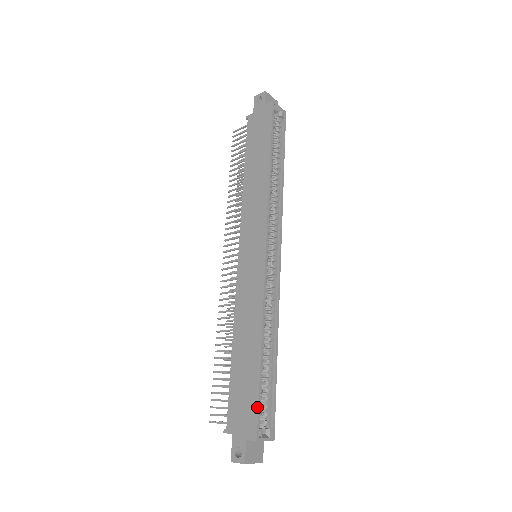
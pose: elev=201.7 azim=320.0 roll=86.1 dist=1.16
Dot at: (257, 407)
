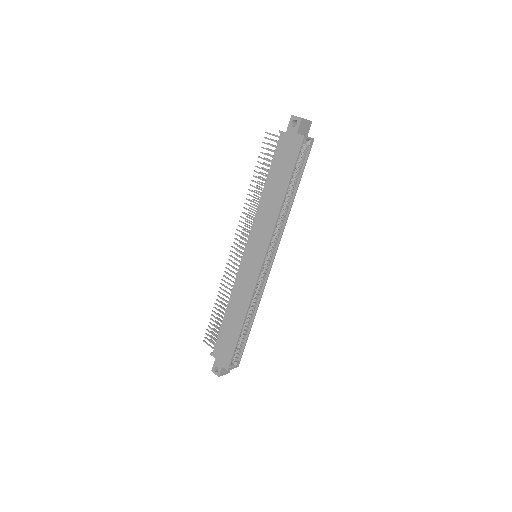
Dot at: (232, 355)
